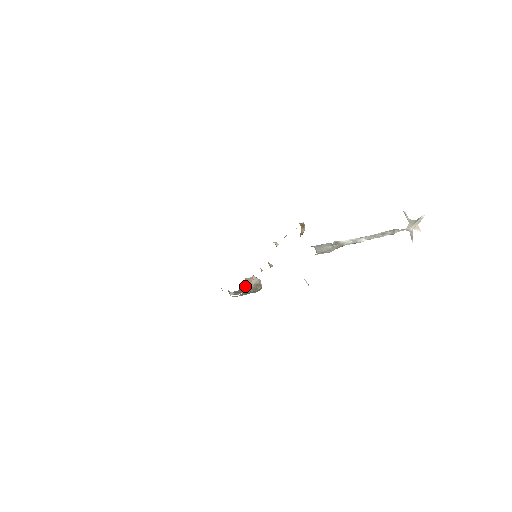
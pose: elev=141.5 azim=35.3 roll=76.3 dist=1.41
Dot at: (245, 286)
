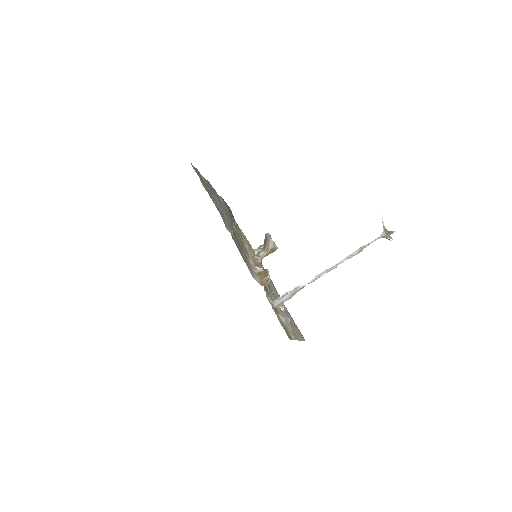
Dot at: (266, 244)
